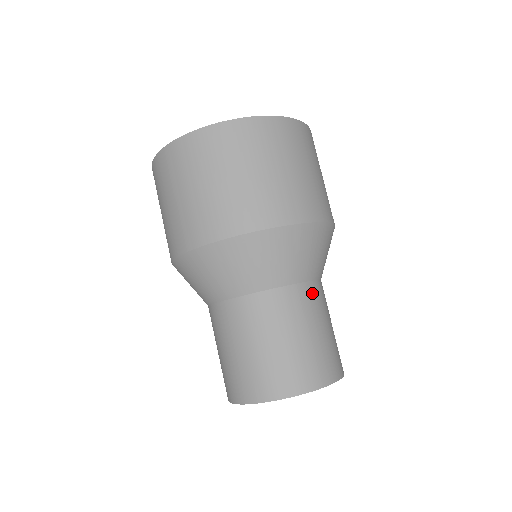
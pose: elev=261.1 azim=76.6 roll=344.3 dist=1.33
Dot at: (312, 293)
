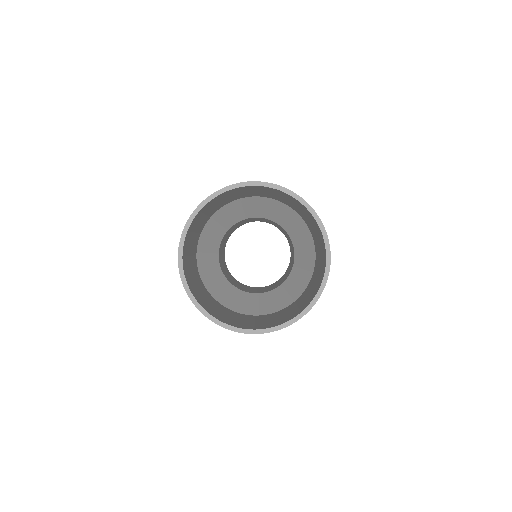
Dot at: occluded
